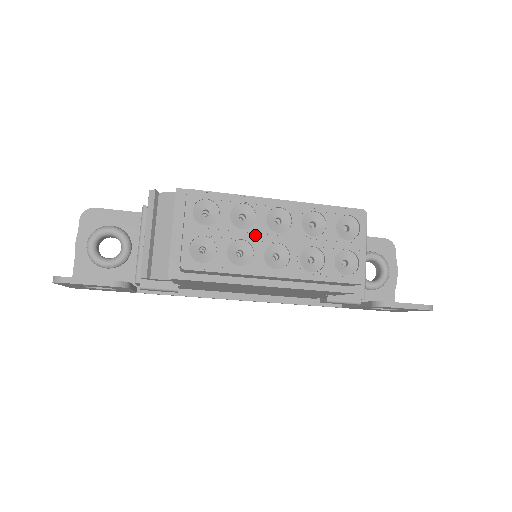
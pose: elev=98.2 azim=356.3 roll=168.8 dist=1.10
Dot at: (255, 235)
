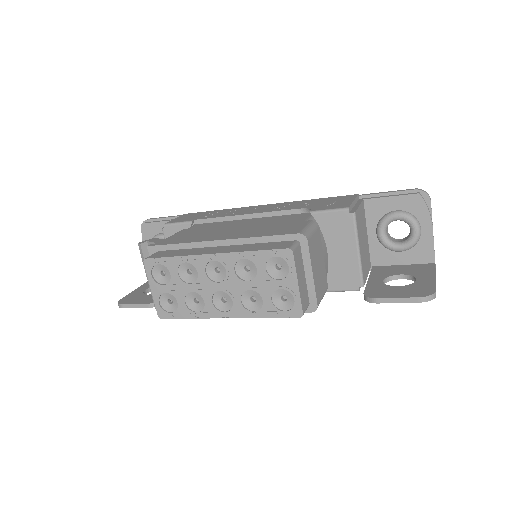
Dot at: (201, 287)
